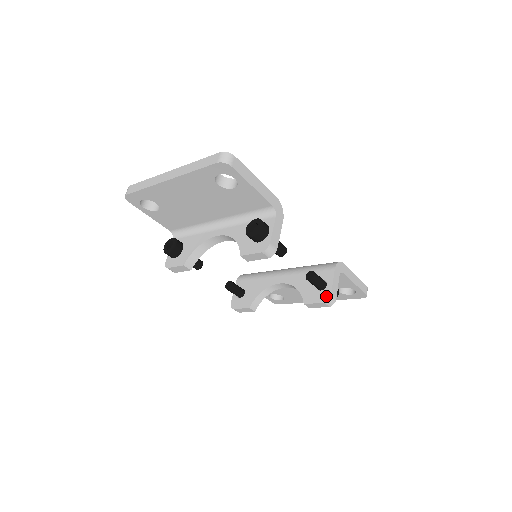
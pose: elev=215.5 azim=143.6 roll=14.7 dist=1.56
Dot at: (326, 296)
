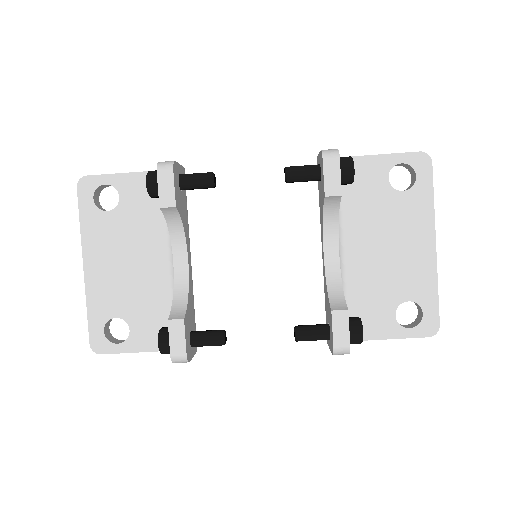
Dot at: (321, 158)
